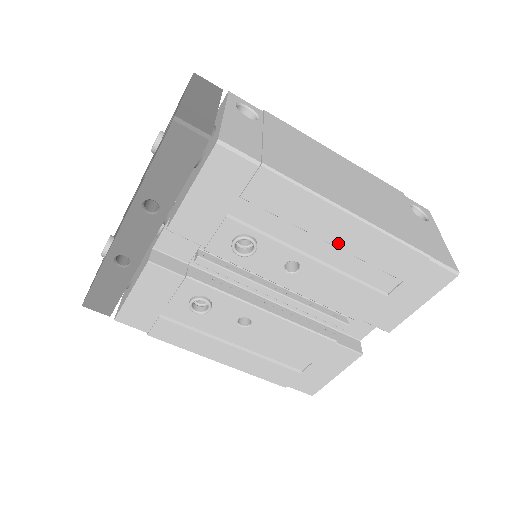
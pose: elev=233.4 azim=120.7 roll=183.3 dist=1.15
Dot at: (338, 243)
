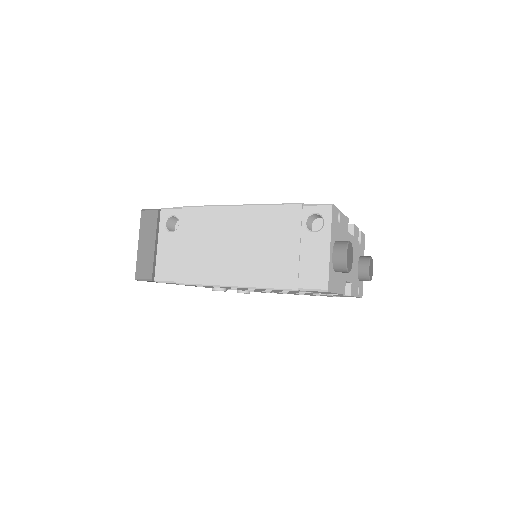
Dot at: occluded
